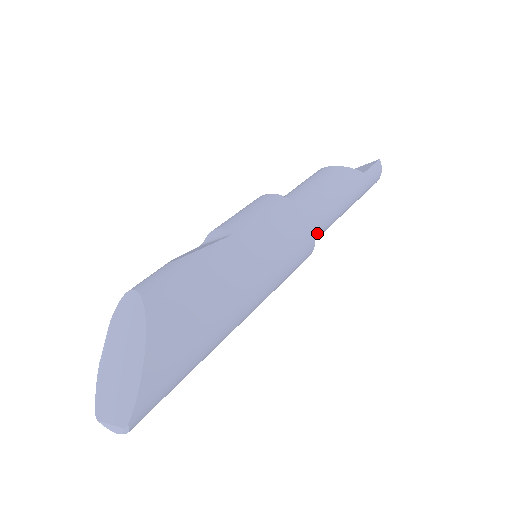
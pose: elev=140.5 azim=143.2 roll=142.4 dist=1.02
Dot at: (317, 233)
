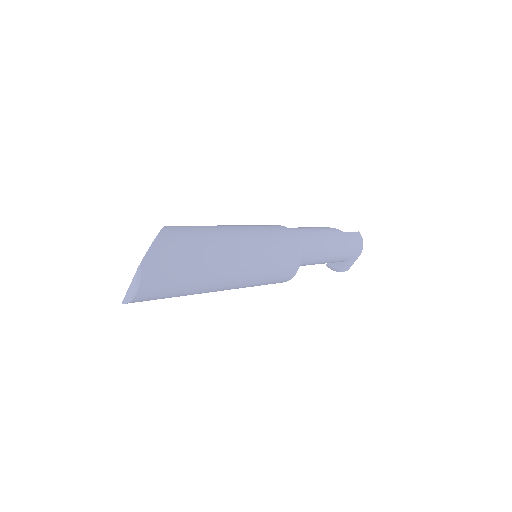
Dot at: (302, 245)
